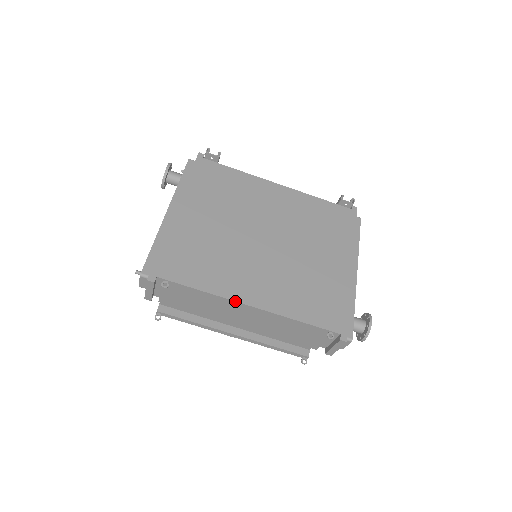
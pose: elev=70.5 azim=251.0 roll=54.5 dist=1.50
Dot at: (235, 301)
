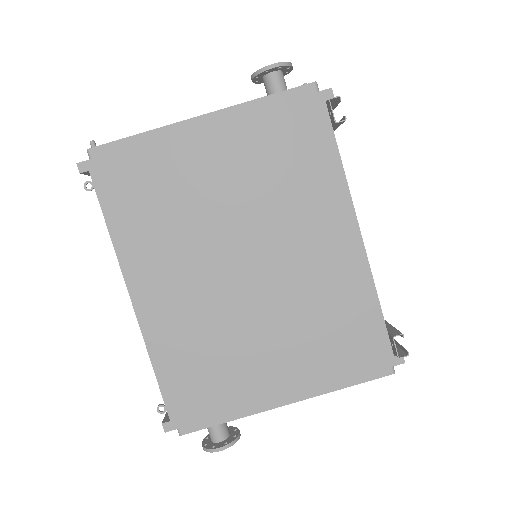
Dot at: (124, 278)
